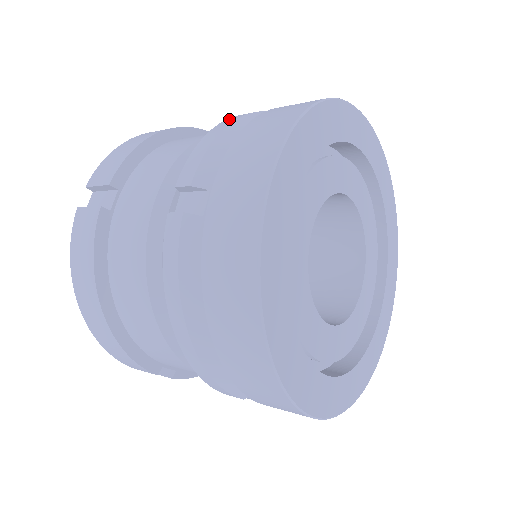
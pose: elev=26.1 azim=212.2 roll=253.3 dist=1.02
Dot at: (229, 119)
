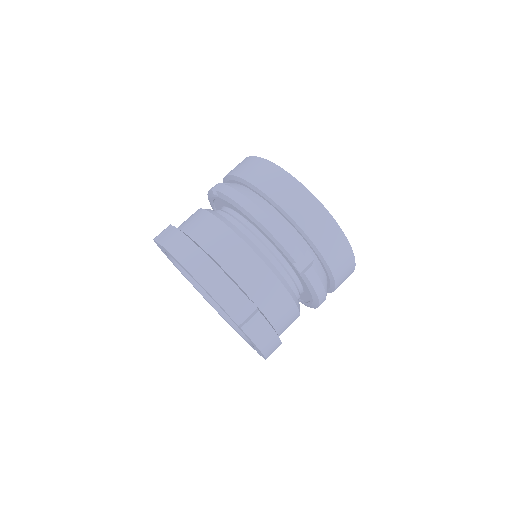
Dot at: (259, 217)
